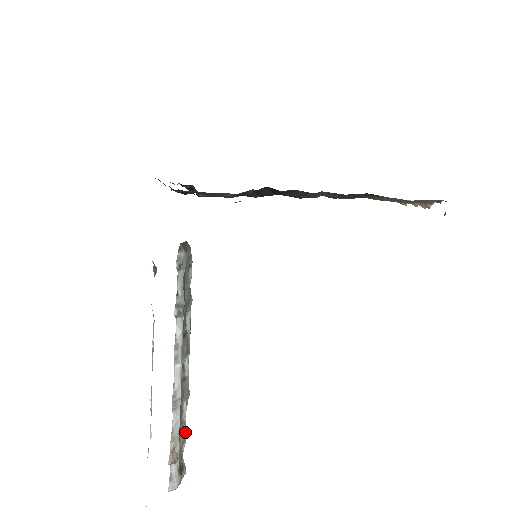
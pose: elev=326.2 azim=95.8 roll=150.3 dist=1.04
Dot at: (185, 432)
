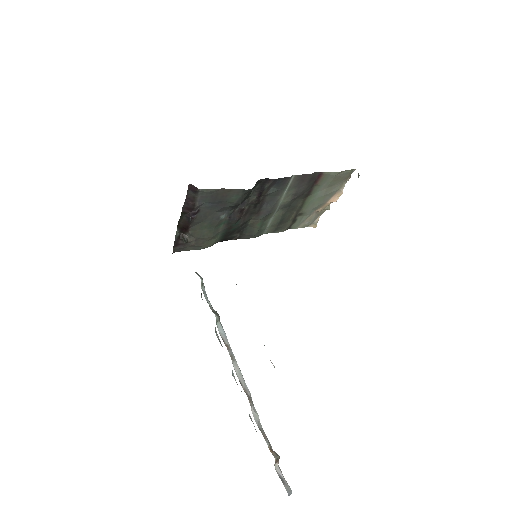
Dot at: occluded
